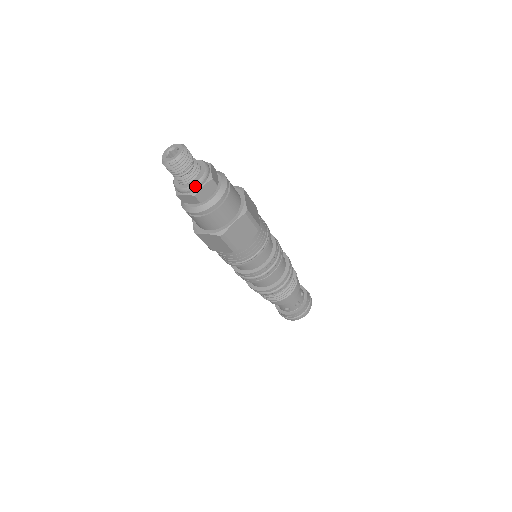
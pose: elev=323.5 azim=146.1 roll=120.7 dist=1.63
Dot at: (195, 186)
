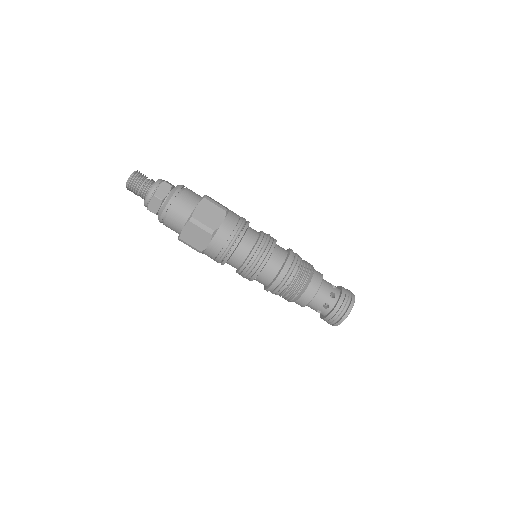
Dot at: (152, 189)
